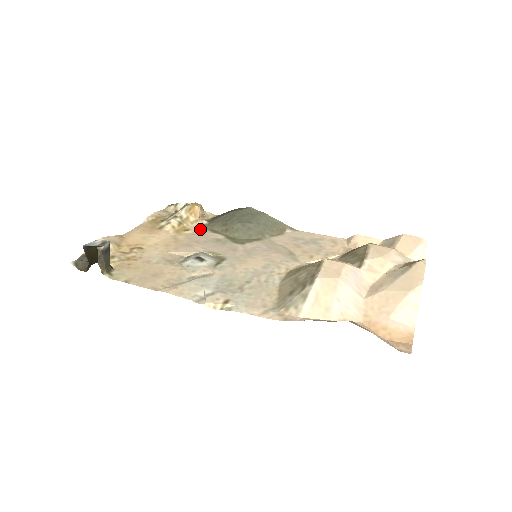
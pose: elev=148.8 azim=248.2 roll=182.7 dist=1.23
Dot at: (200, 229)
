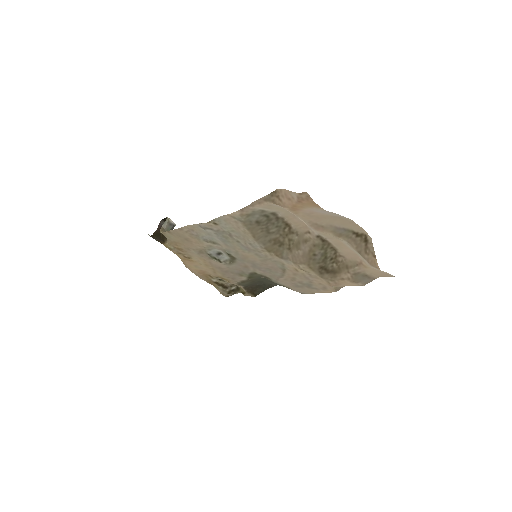
Dot at: (235, 281)
